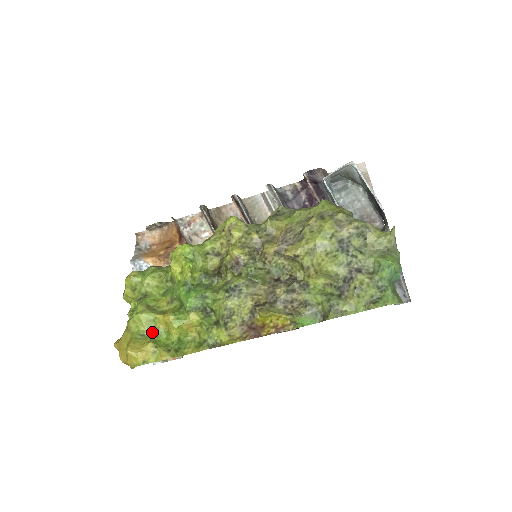
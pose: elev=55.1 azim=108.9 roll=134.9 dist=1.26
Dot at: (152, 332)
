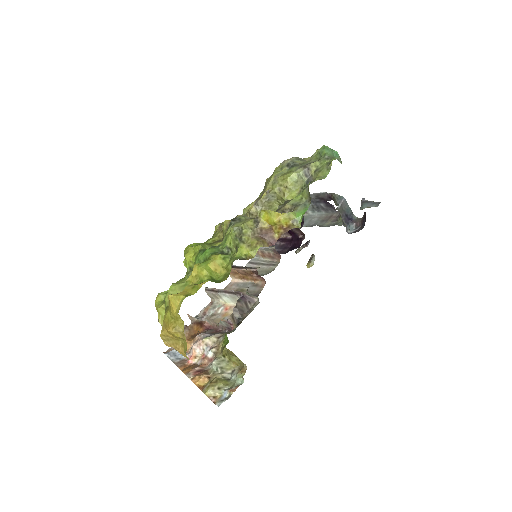
Dot at: occluded
